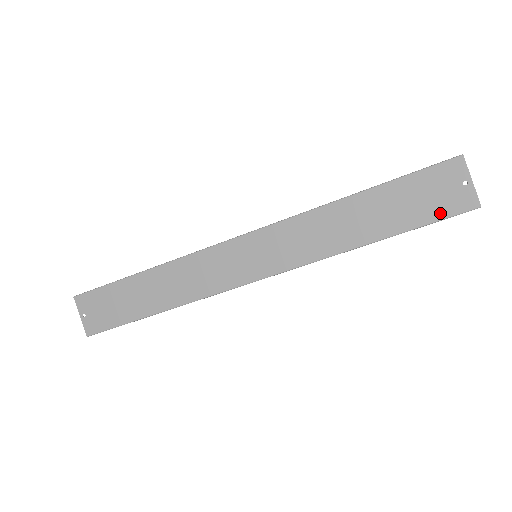
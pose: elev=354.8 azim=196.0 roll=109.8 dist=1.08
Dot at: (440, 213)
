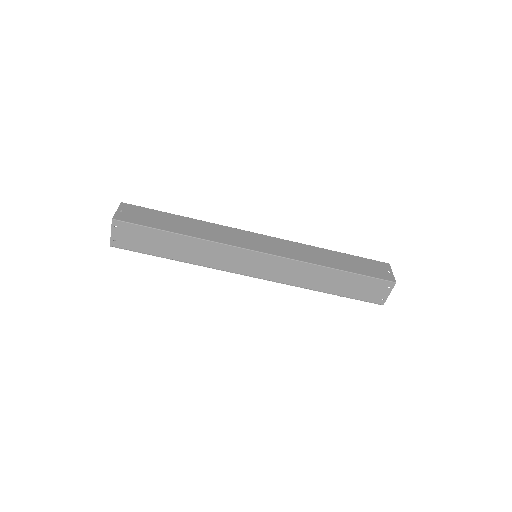
Dot at: (375, 275)
